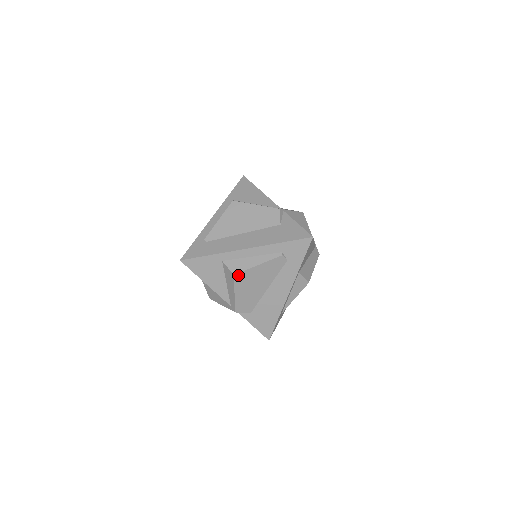
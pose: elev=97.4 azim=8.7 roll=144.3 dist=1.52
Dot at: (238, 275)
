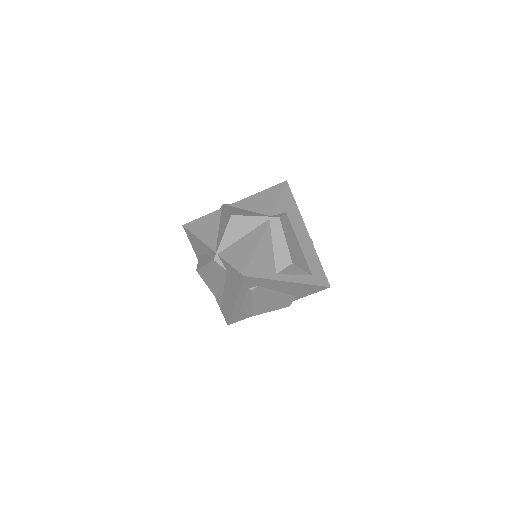
Dot at: (254, 314)
